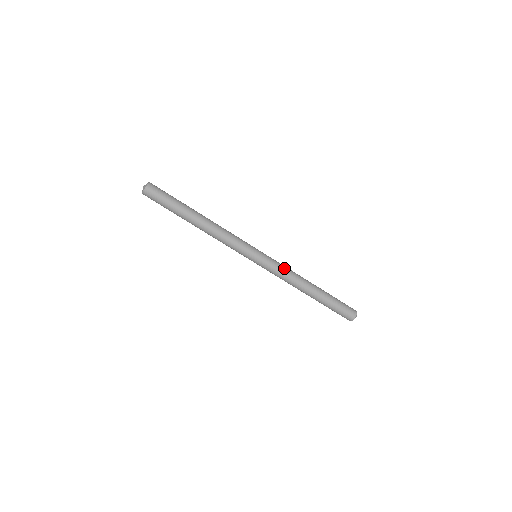
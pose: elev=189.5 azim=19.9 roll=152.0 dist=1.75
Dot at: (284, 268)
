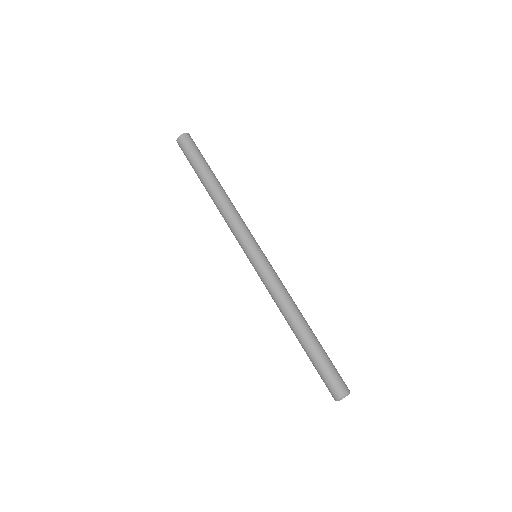
Dot at: (282, 283)
